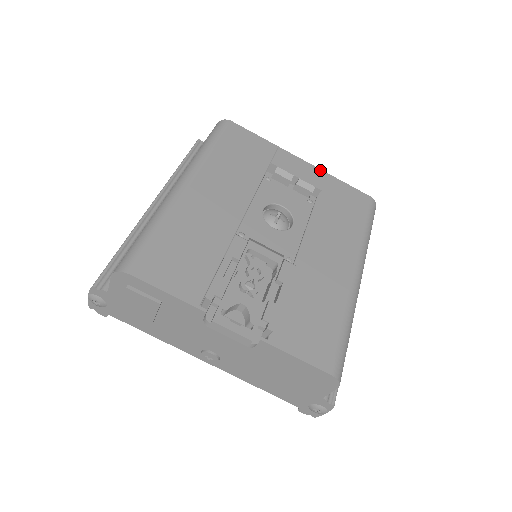
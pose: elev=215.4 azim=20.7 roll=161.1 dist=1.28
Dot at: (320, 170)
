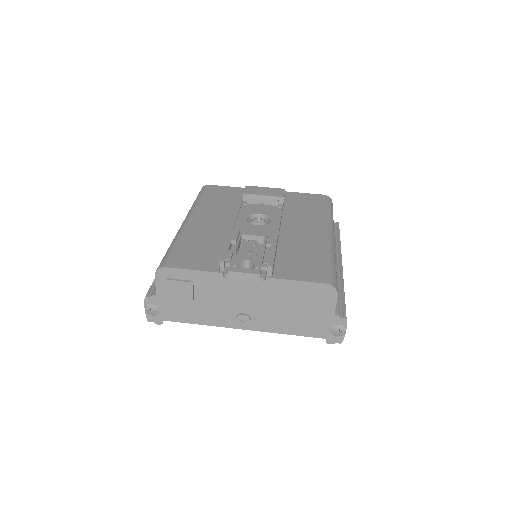
Dot at: (279, 188)
